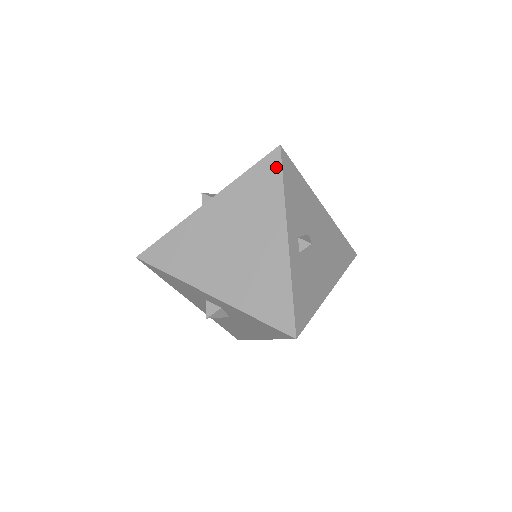
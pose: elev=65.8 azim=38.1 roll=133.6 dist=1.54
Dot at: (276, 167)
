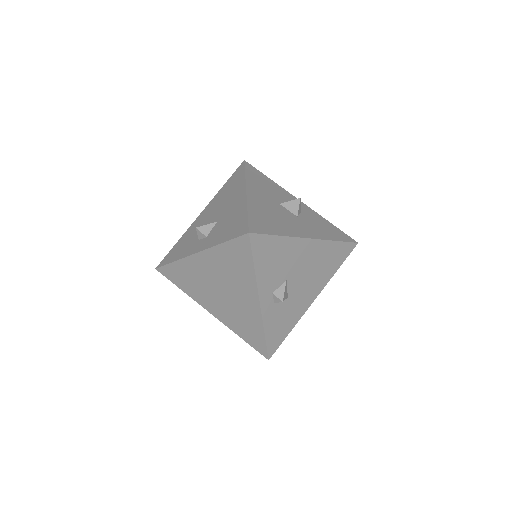
Dot at: (247, 250)
